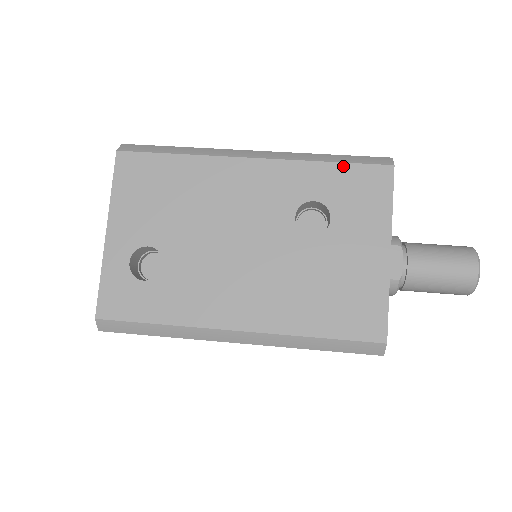
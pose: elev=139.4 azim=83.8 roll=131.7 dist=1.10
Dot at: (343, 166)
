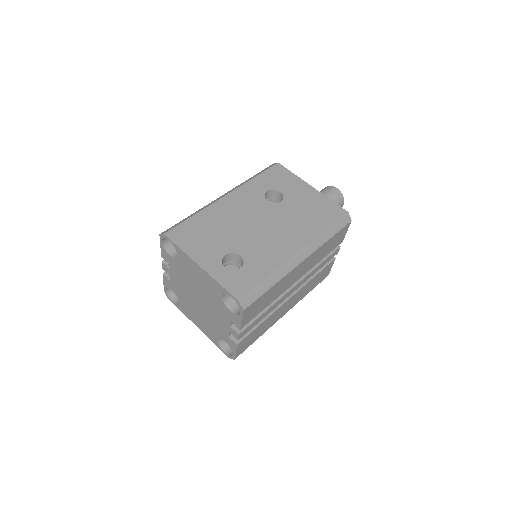
Dot at: (262, 174)
